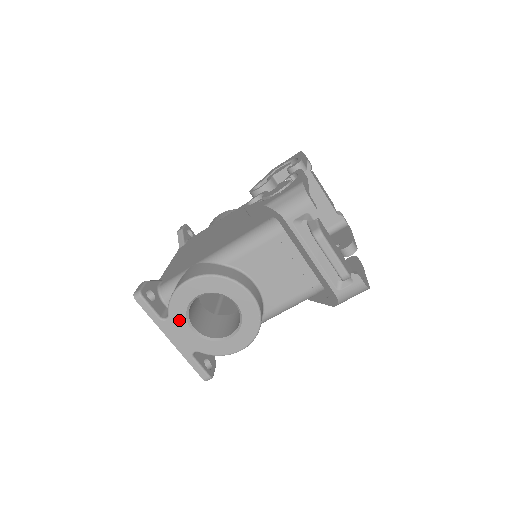
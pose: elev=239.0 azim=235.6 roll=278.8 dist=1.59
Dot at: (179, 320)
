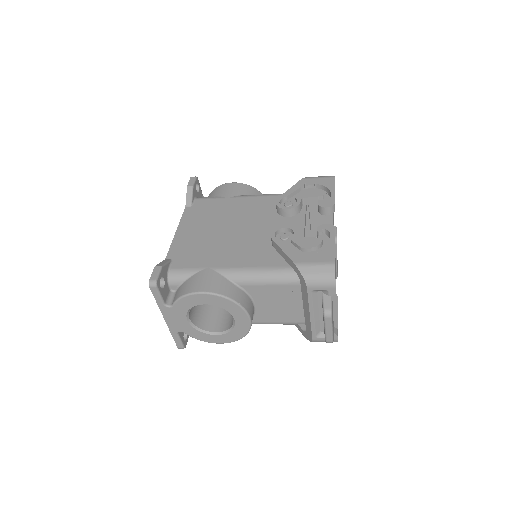
Dot at: (180, 311)
